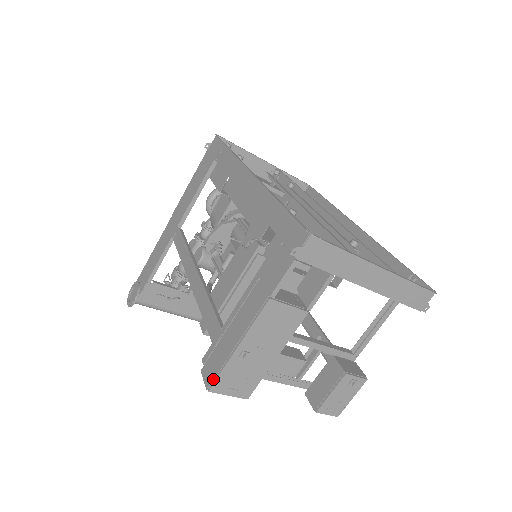
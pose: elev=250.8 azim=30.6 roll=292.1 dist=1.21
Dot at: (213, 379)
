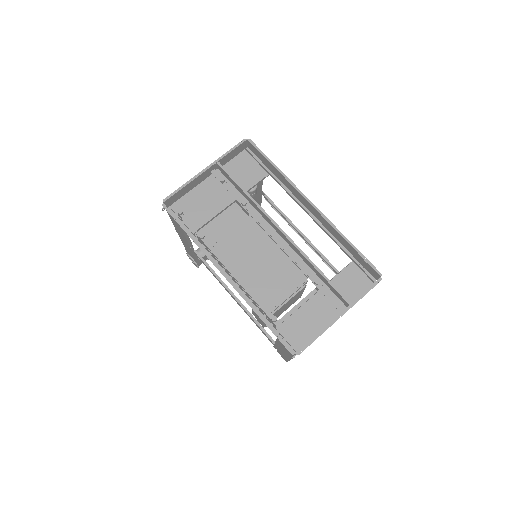
Dot at: (286, 361)
